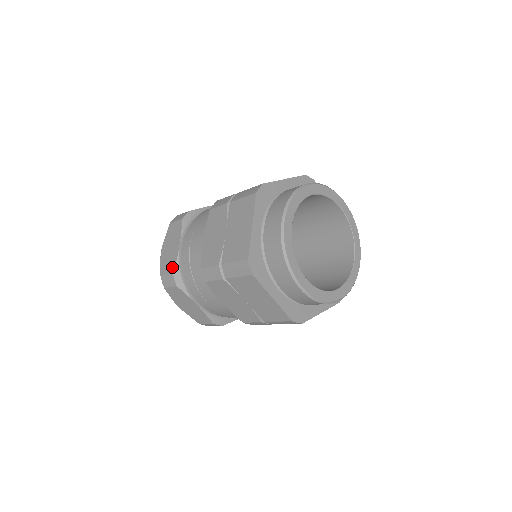
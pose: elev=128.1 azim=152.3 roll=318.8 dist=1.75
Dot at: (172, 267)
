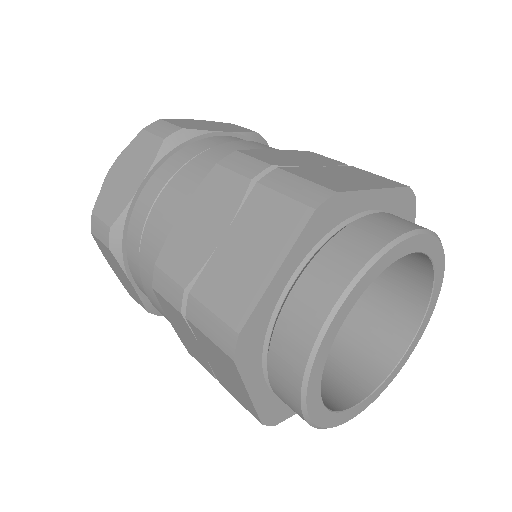
Dot at: (113, 214)
